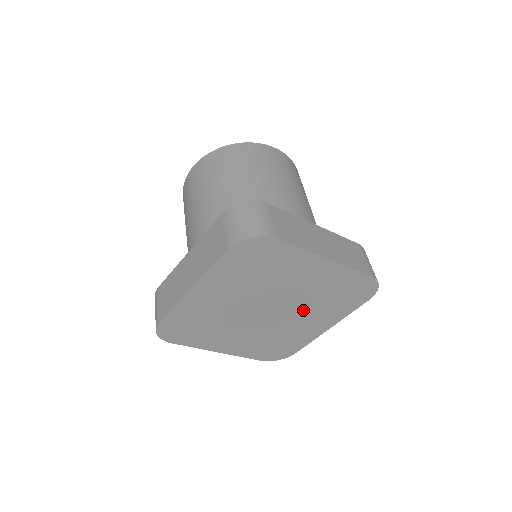
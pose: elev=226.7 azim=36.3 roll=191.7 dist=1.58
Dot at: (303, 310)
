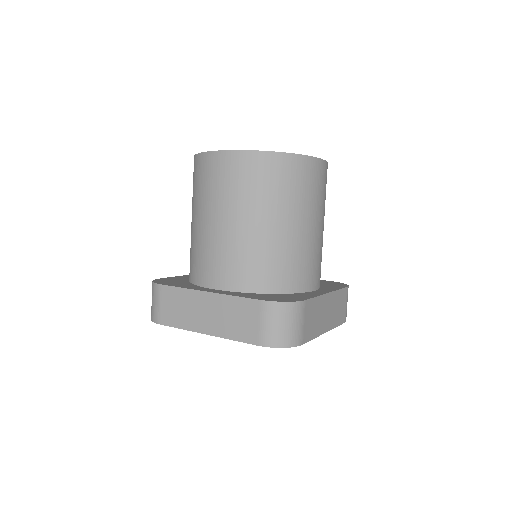
Dot at: occluded
